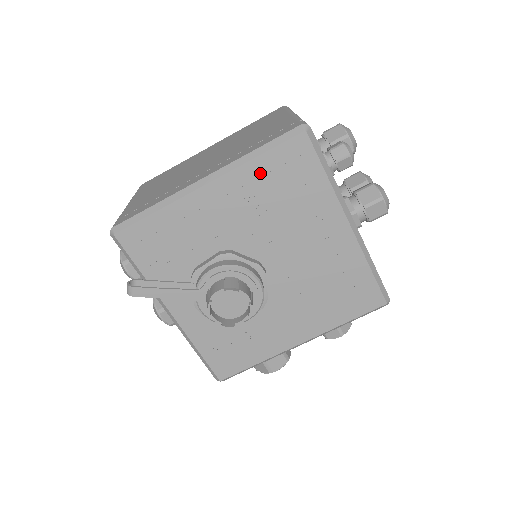
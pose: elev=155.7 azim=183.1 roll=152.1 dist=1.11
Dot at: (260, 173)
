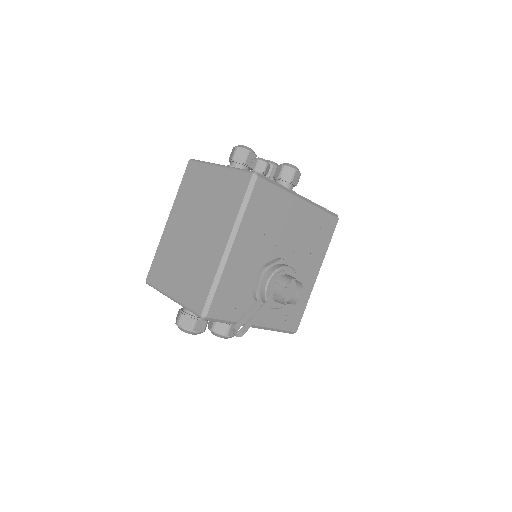
Dot at: (251, 216)
